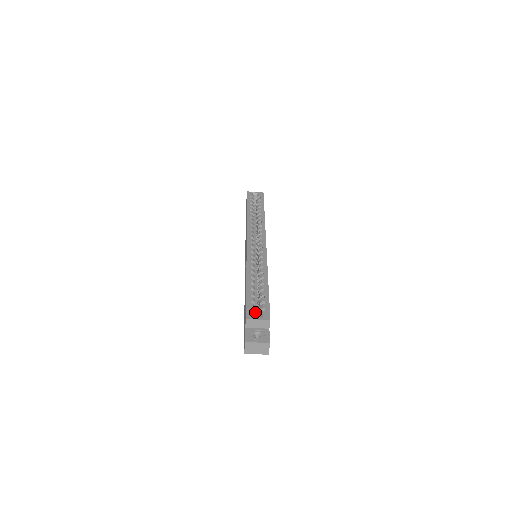
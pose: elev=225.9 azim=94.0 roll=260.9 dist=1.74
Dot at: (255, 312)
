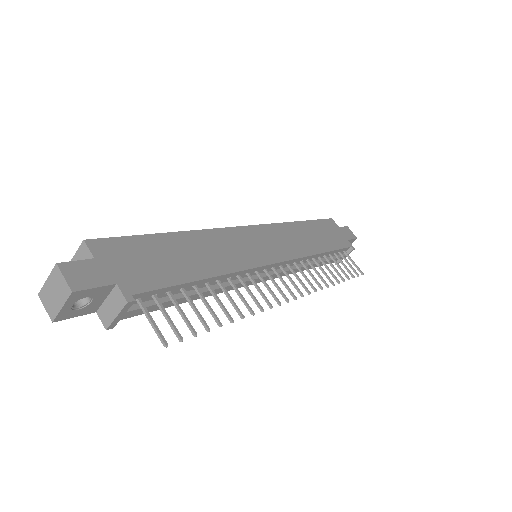
Dot at: occluded
